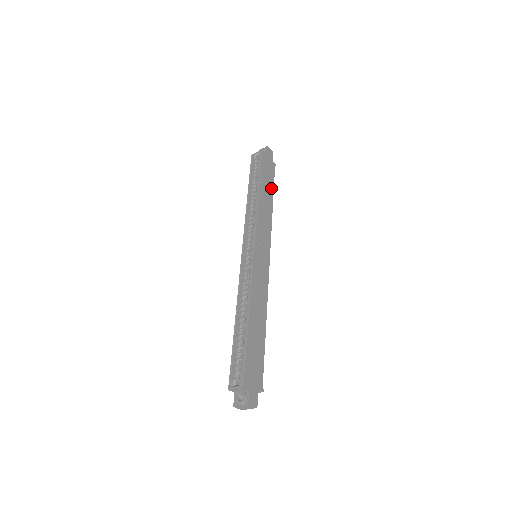
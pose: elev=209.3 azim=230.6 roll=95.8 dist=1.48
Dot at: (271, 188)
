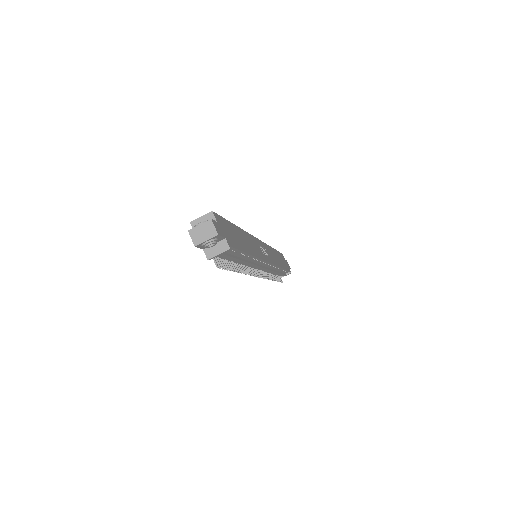
Dot at: (283, 266)
